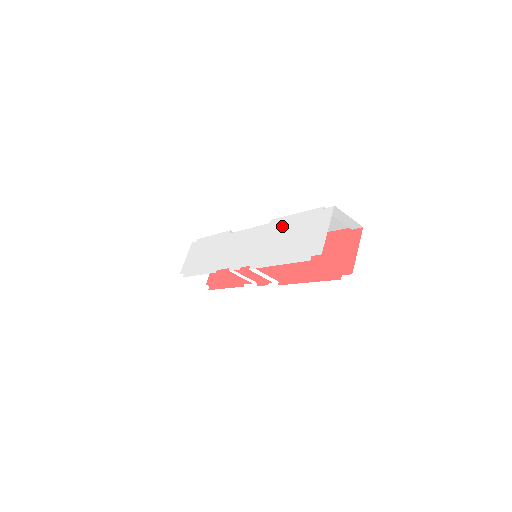
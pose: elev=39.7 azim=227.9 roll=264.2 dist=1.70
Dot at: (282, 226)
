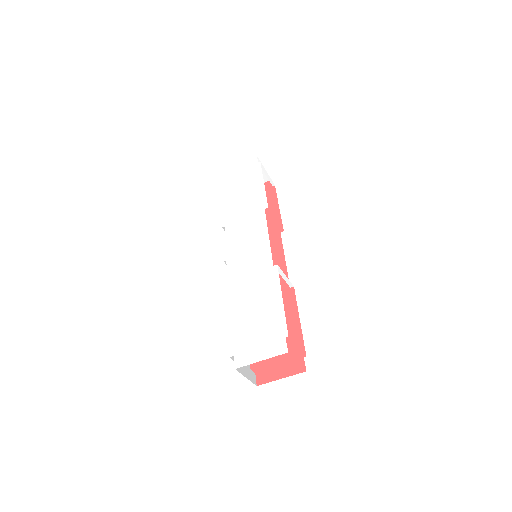
Dot at: (268, 288)
